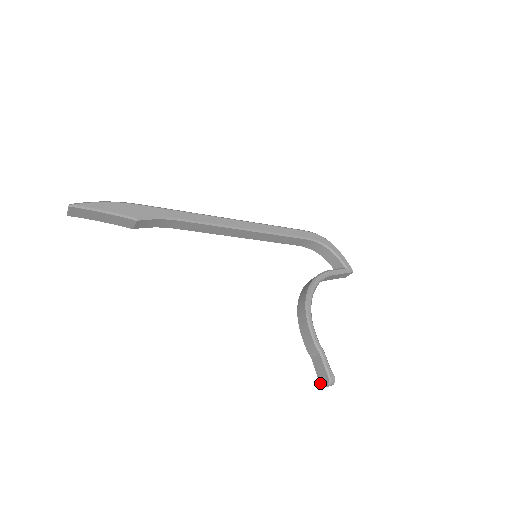
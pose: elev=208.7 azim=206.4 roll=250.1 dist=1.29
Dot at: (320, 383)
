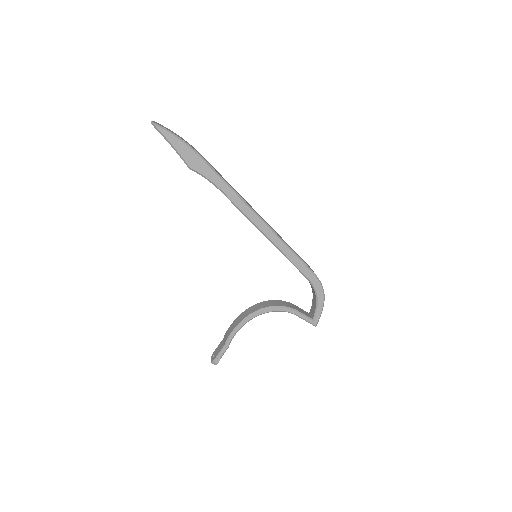
Dot at: (212, 354)
